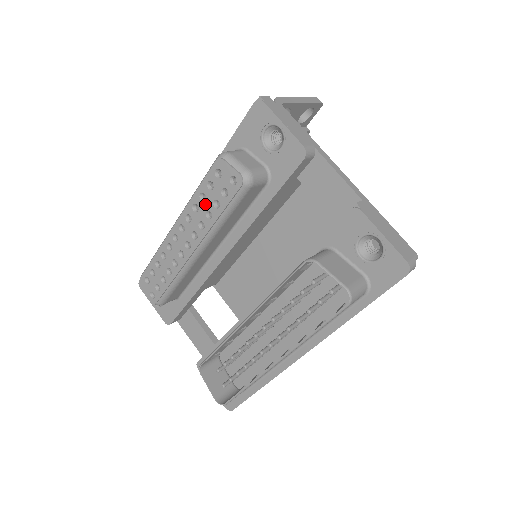
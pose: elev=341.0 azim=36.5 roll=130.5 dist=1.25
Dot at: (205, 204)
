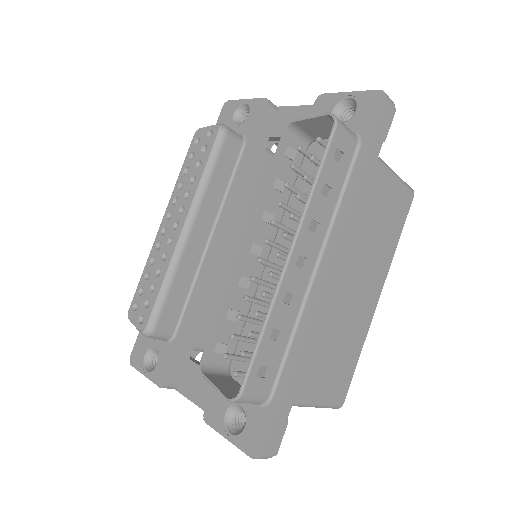
Dot at: (189, 174)
